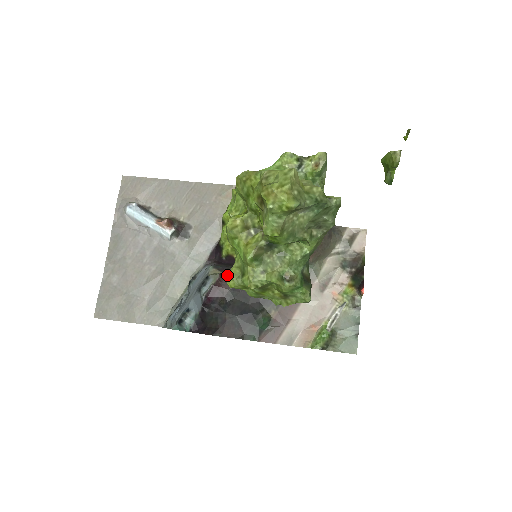
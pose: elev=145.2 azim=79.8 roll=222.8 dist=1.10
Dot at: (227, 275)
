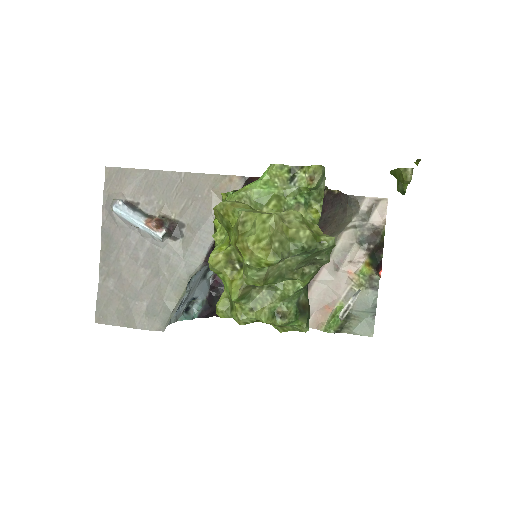
Dot at: occluded
